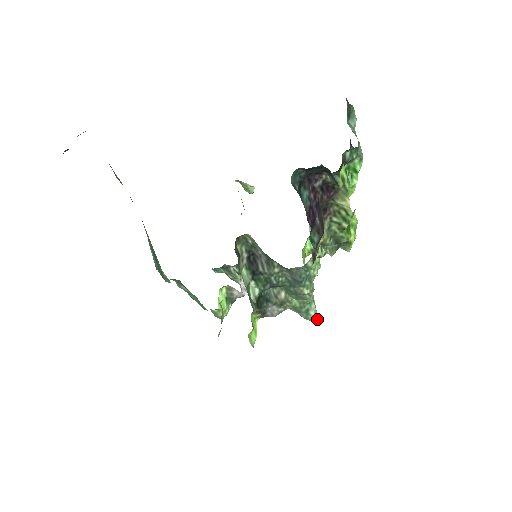
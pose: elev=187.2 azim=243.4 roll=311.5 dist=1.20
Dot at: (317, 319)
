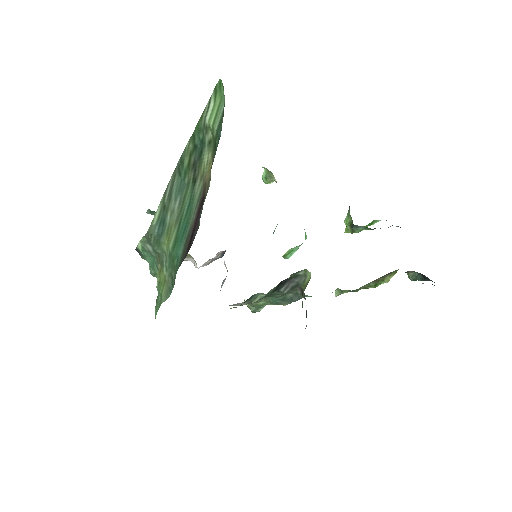
Dot at: occluded
